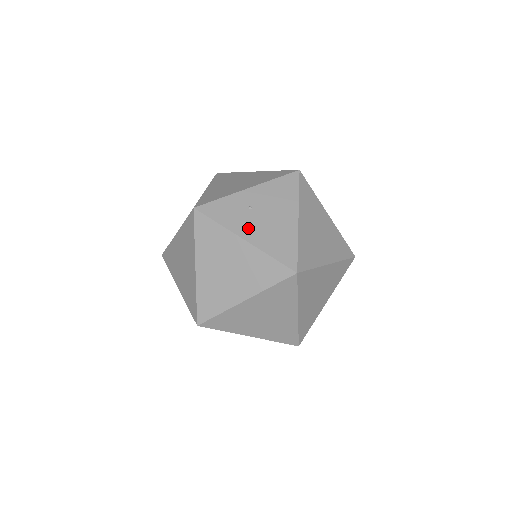
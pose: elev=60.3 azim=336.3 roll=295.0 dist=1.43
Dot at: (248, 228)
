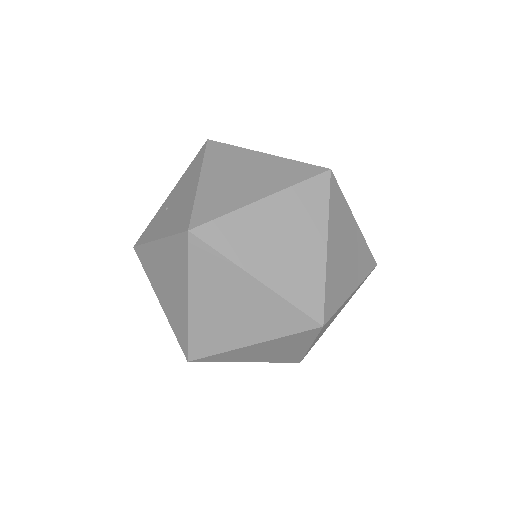
Dot at: (162, 227)
